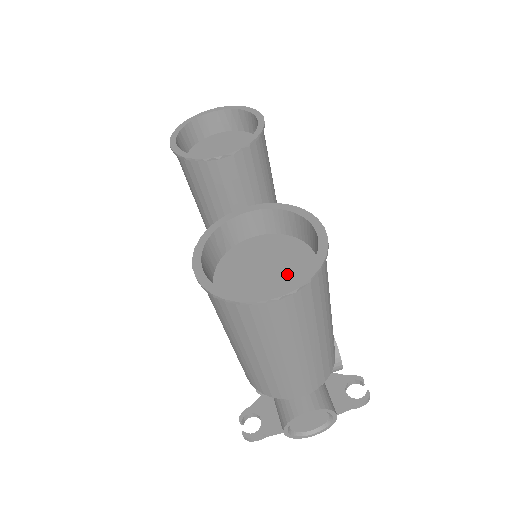
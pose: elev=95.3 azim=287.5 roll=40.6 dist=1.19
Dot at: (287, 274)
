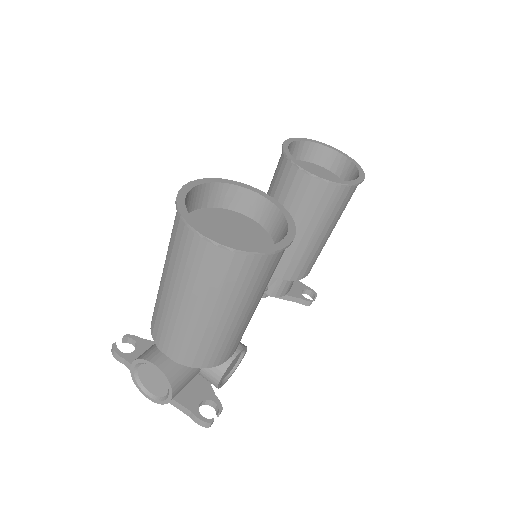
Dot at: occluded
